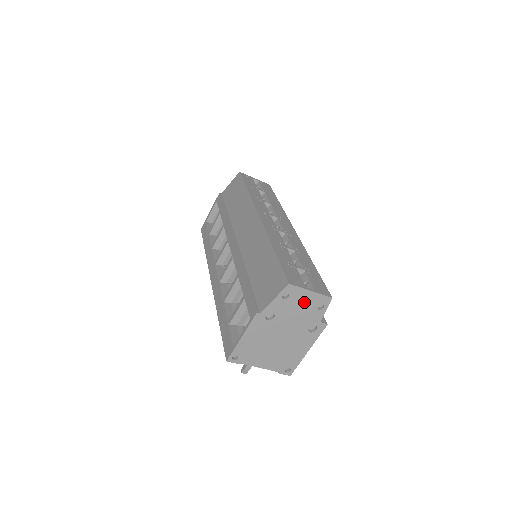
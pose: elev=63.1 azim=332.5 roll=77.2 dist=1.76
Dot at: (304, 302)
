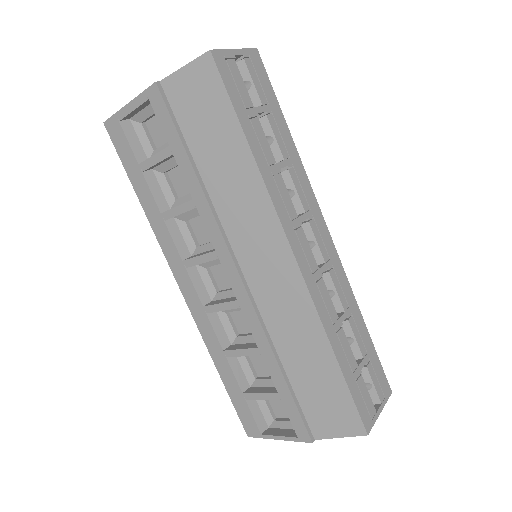
Dot at: occluded
